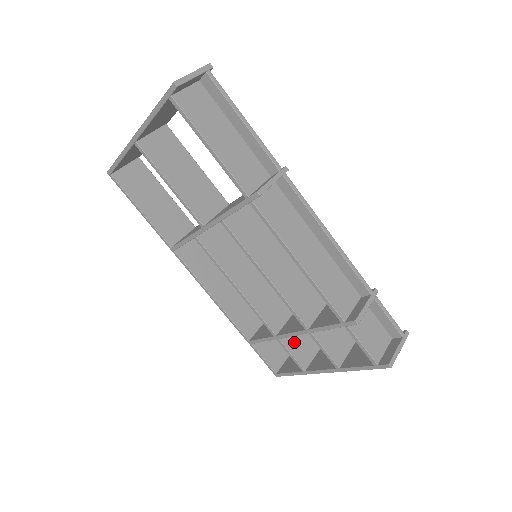
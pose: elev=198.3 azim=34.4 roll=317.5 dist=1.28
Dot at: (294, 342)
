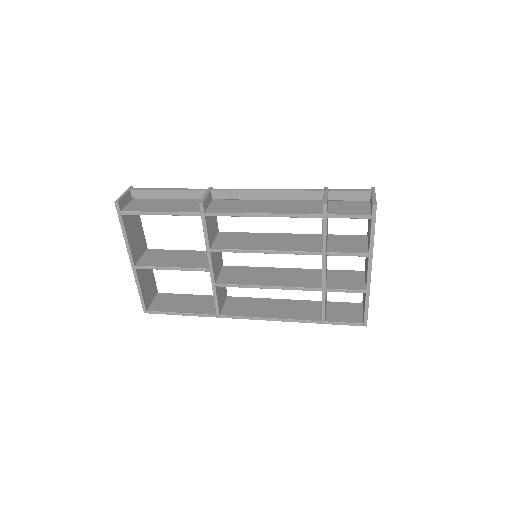
Dot at: (339, 283)
